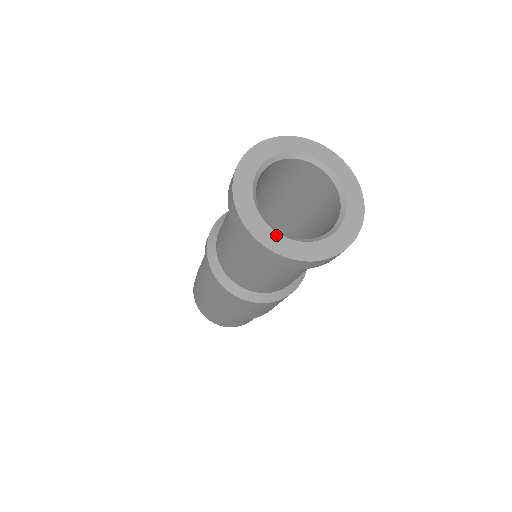
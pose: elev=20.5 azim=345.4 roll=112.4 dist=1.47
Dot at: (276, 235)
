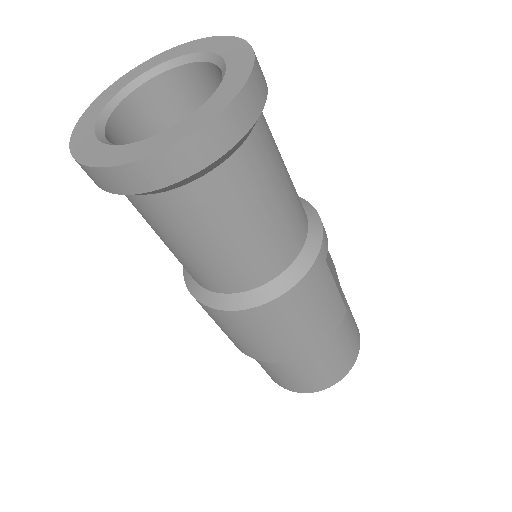
Dot at: (142, 143)
